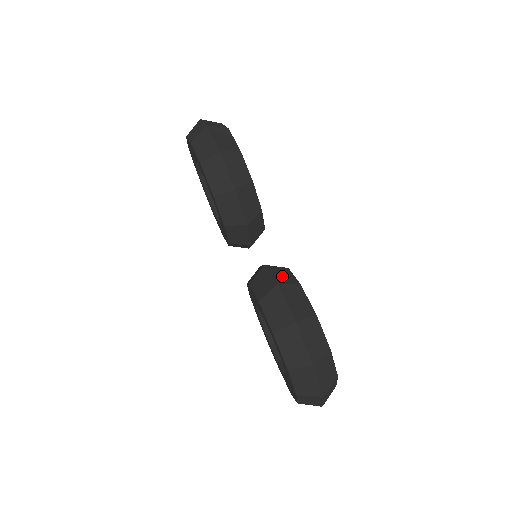
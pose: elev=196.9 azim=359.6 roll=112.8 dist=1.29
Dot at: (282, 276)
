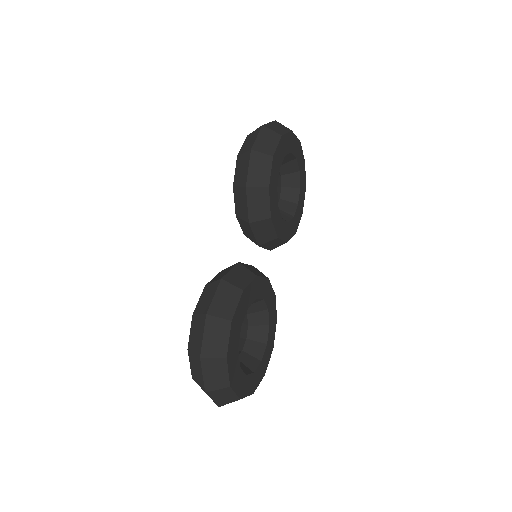
Dot at: (238, 277)
